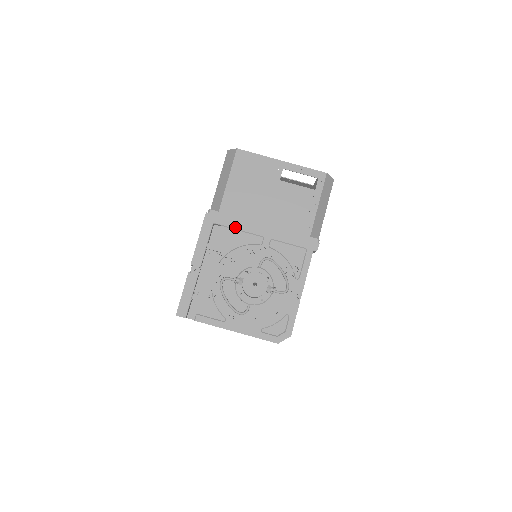
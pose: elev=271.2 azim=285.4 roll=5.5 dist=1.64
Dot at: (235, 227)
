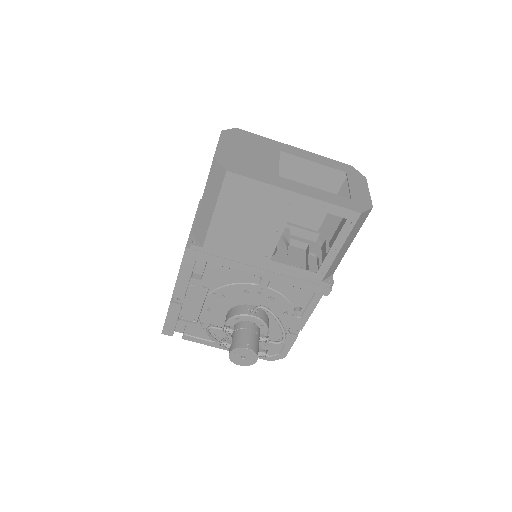
Dot at: (225, 265)
